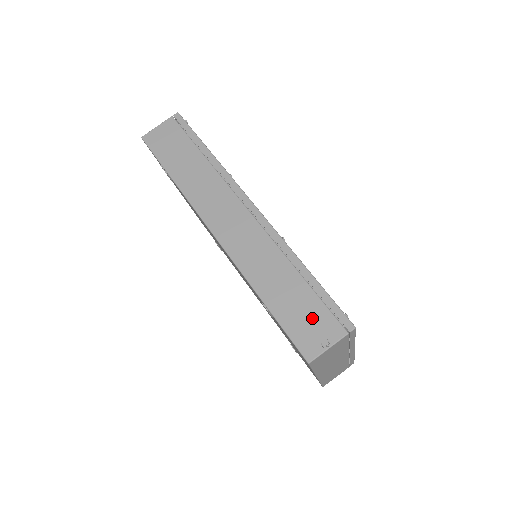
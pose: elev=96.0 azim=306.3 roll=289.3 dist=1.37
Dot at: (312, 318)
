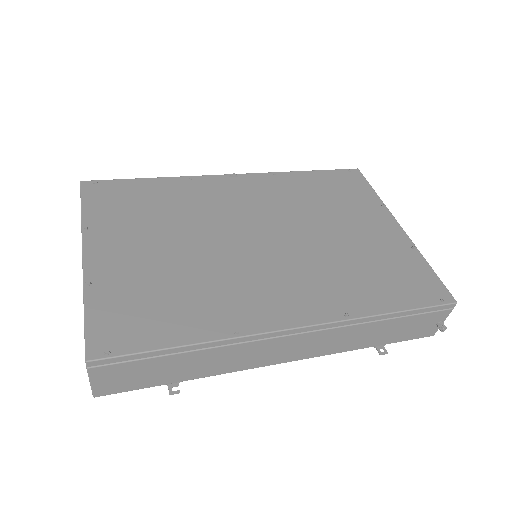
Dot at: (419, 324)
